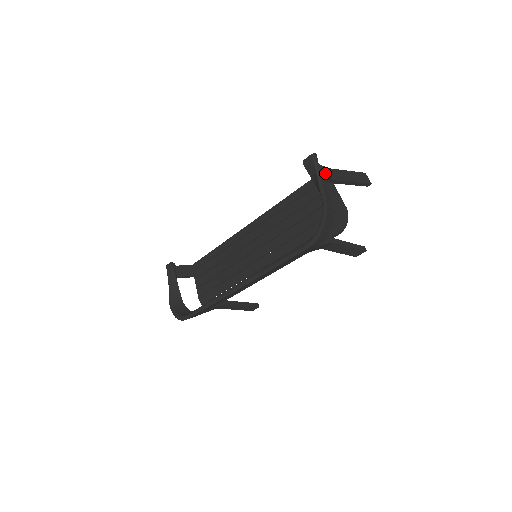
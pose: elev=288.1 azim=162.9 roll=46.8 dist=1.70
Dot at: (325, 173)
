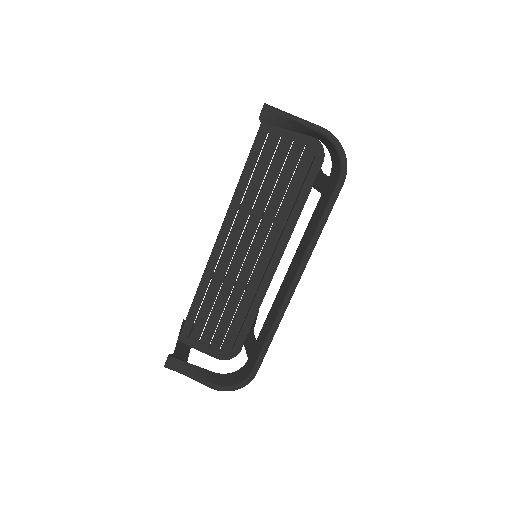
Dot at: occluded
